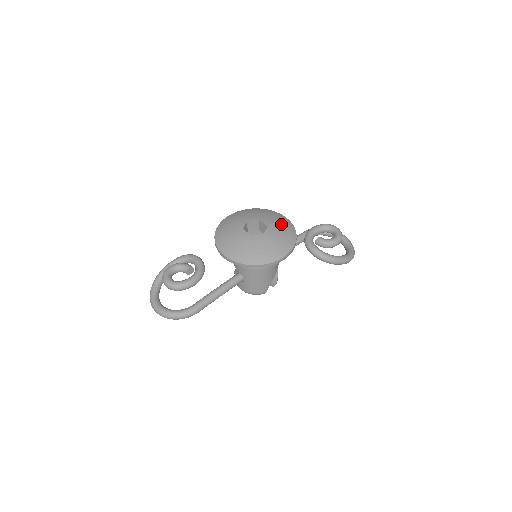
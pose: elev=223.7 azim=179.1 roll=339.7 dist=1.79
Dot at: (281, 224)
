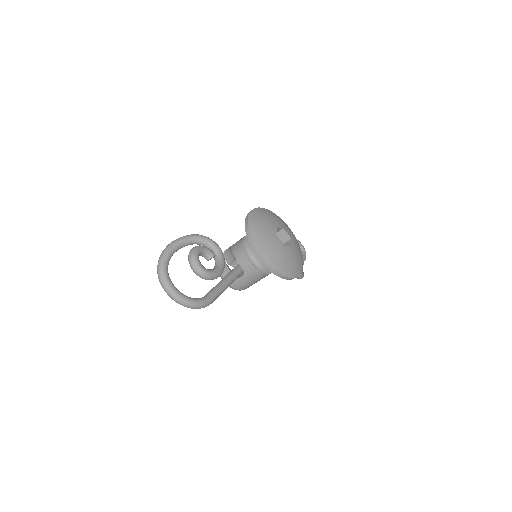
Dot at: (295, 238)
